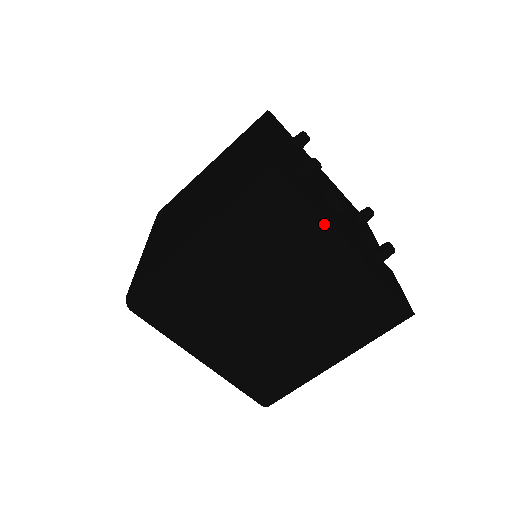
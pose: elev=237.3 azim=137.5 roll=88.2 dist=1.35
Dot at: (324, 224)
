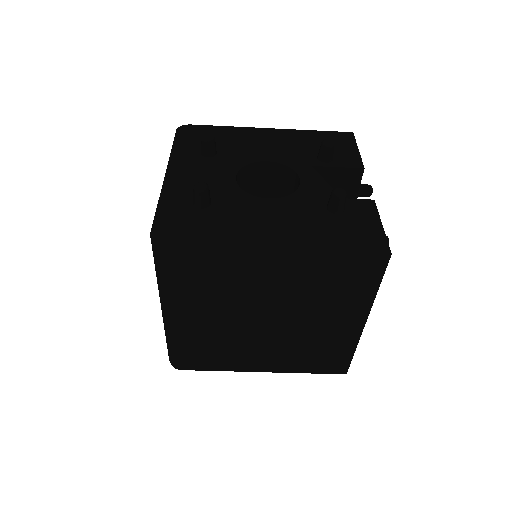
Dot at: (226, 251)
